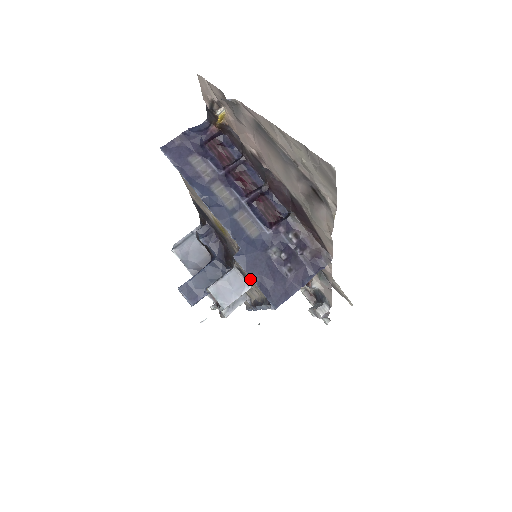
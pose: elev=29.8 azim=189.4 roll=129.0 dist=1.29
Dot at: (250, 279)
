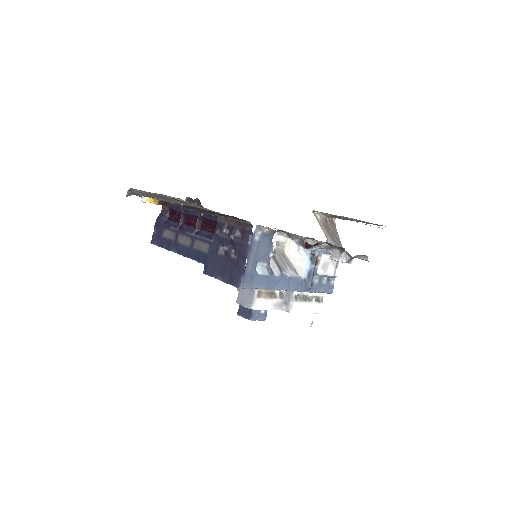
Dot at: occluded
